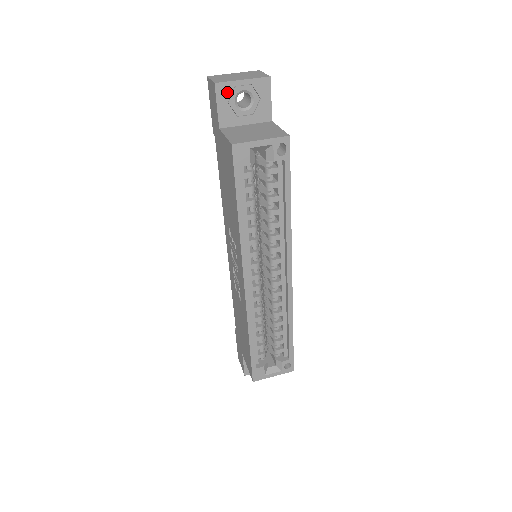
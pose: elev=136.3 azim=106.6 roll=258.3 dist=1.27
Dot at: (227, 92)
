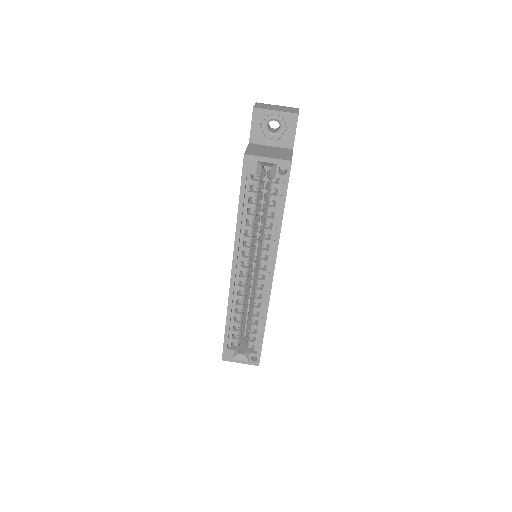
Dot at: (261, 117)
